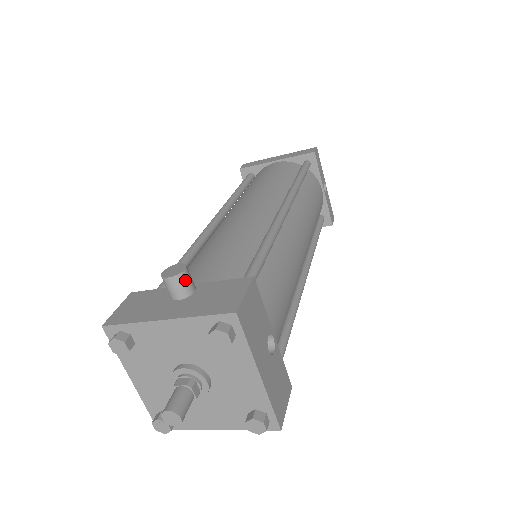
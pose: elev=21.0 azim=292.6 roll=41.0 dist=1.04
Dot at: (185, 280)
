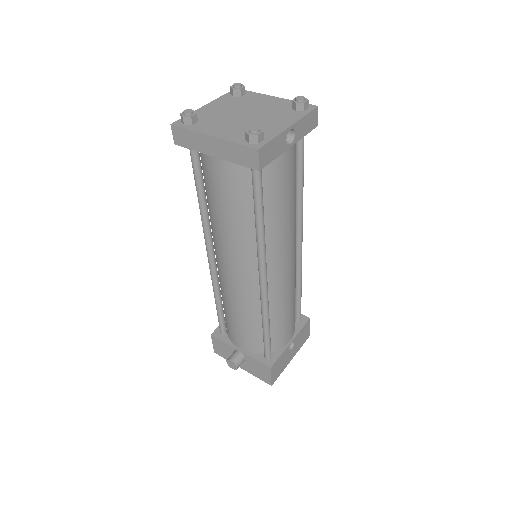
Dot at: occluded
